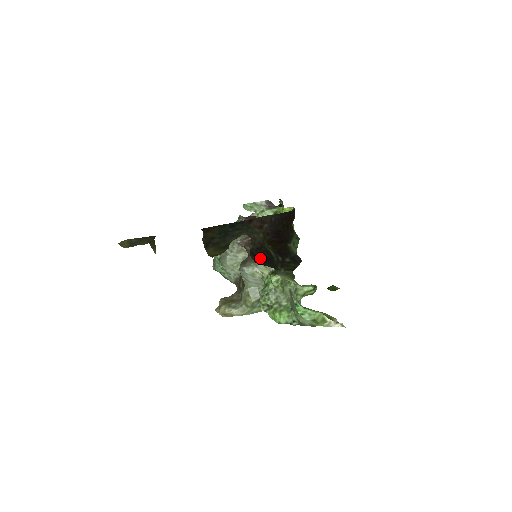
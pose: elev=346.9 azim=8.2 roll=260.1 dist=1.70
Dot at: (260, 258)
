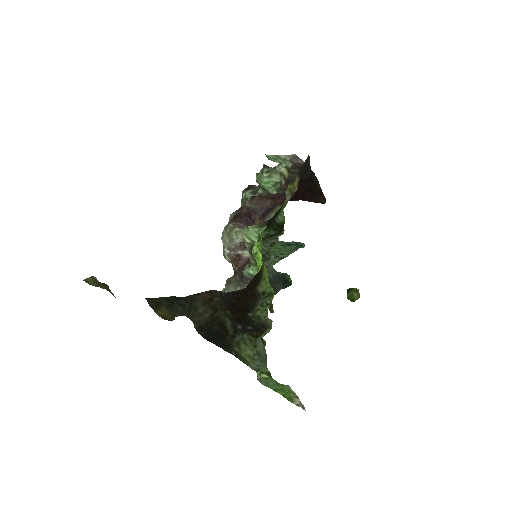
Dot at: (210, 333)
